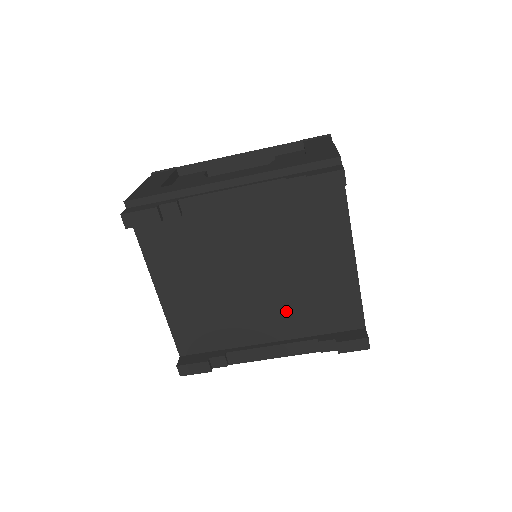
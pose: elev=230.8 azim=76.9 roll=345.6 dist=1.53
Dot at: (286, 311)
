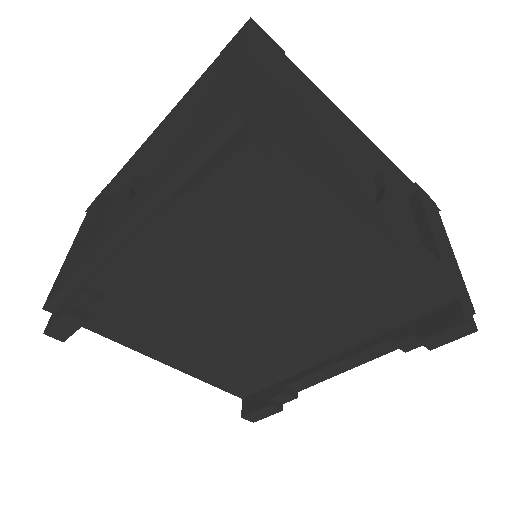
Dot at: (326, 324)
